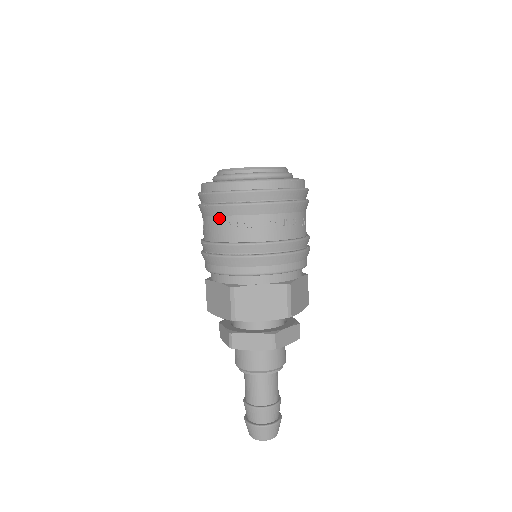
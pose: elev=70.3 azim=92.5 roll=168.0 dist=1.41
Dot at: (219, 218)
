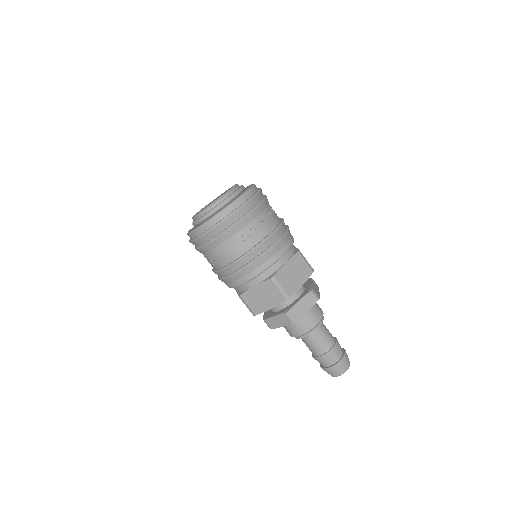
Dot at: (232, 239)
